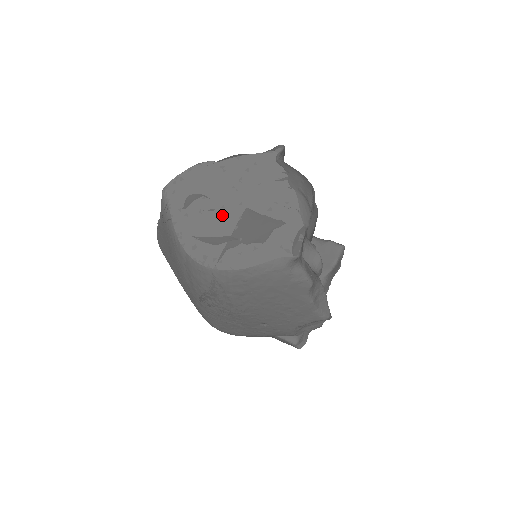
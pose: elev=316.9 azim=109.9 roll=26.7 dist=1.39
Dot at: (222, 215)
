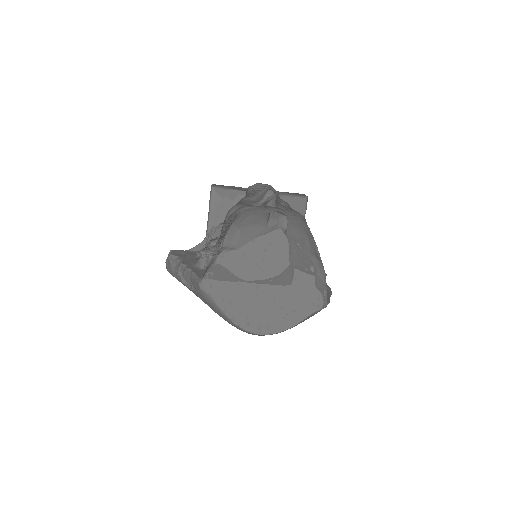
Dot at: (260, 294)
